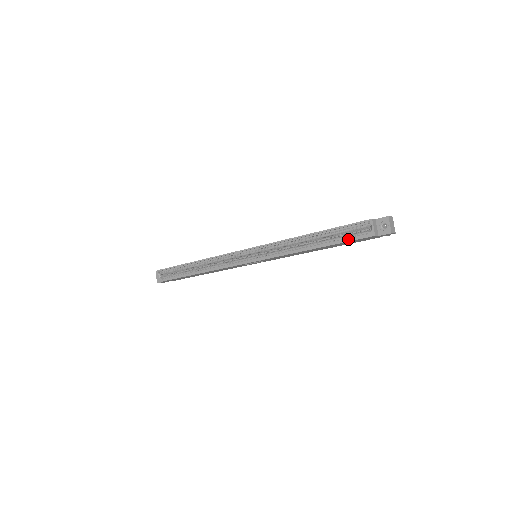
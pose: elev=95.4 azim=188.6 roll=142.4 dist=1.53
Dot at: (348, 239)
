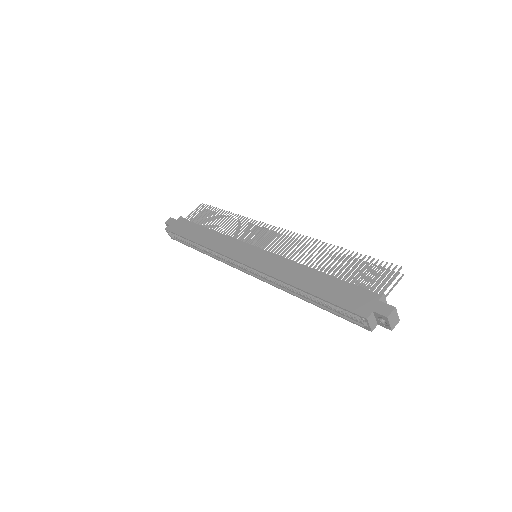
Dot at: (344, 315)
